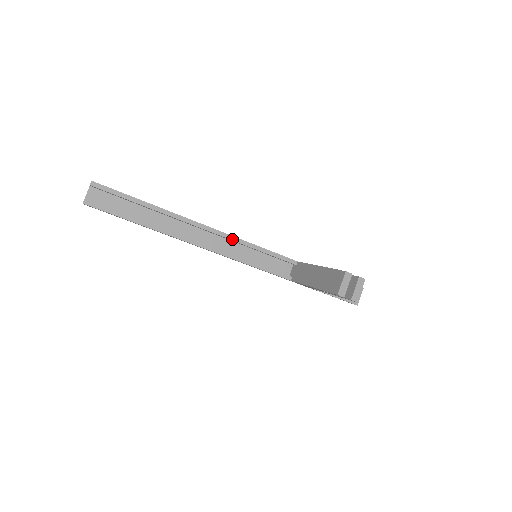
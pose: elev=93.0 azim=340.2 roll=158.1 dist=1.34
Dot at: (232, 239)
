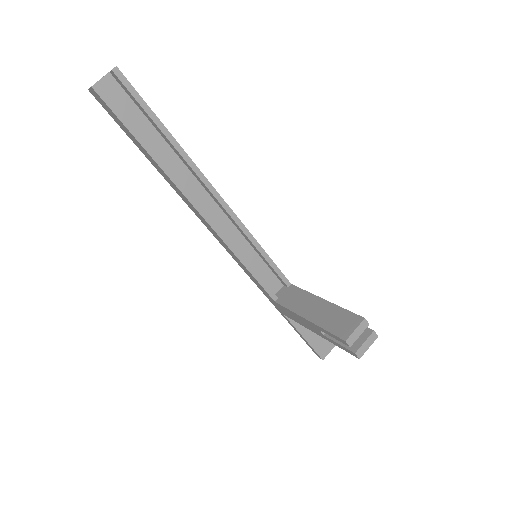
Dot at: (238, 224)
